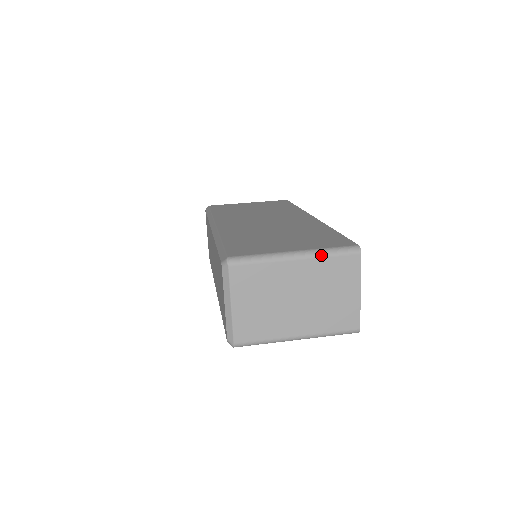
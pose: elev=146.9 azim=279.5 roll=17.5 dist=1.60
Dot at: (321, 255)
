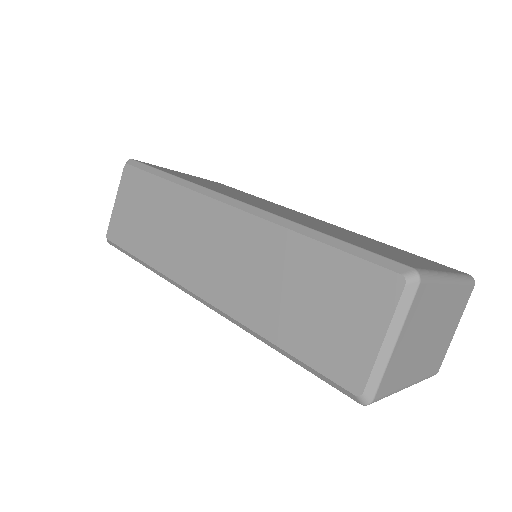
Dot at: (462, 282)
